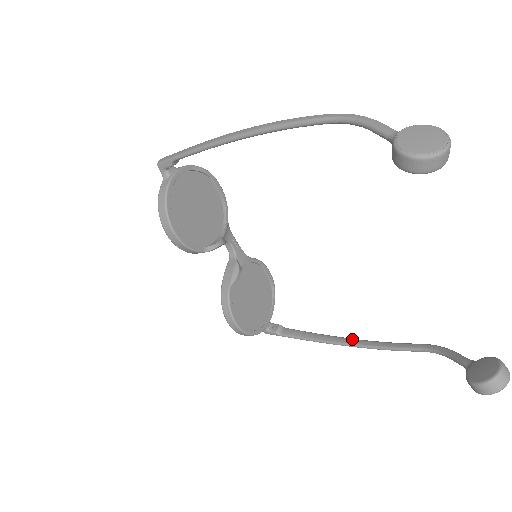
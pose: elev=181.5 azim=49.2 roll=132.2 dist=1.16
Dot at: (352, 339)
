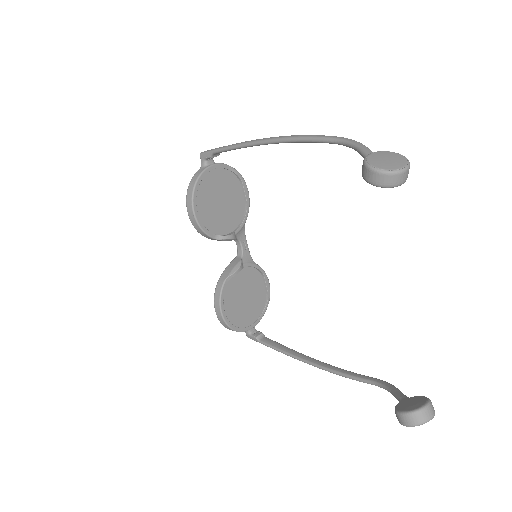
Dot at: (318, 360)
